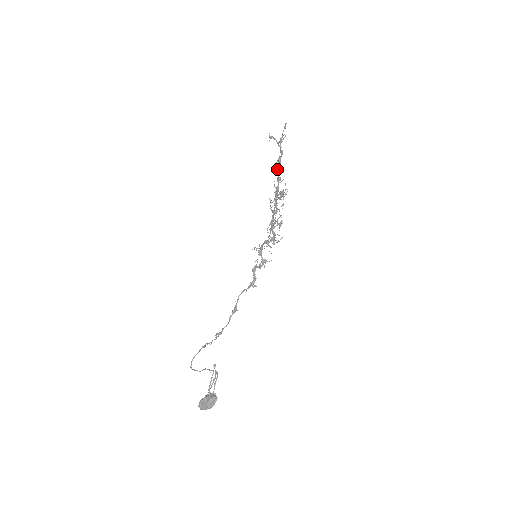
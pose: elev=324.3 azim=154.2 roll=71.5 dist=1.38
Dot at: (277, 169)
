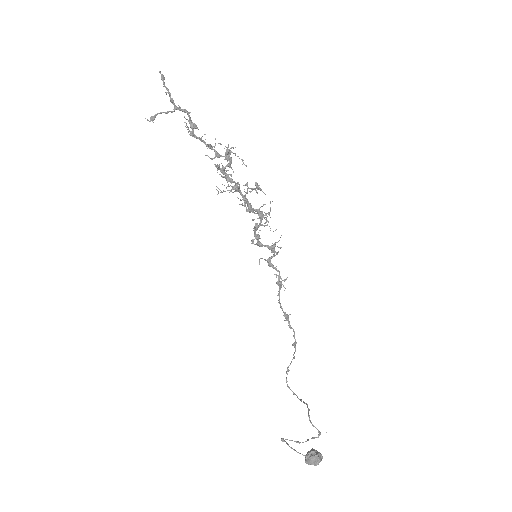
Dot at: (196, 138)
